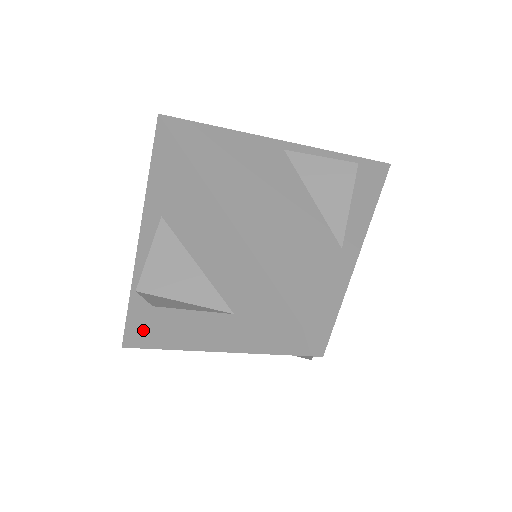
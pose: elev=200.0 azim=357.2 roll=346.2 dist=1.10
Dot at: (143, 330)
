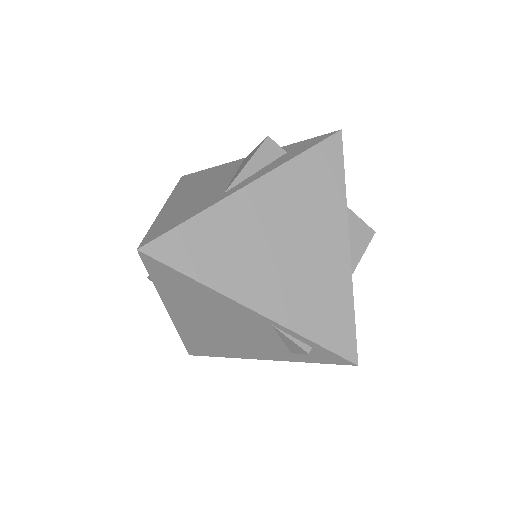
Dot at: occluded
